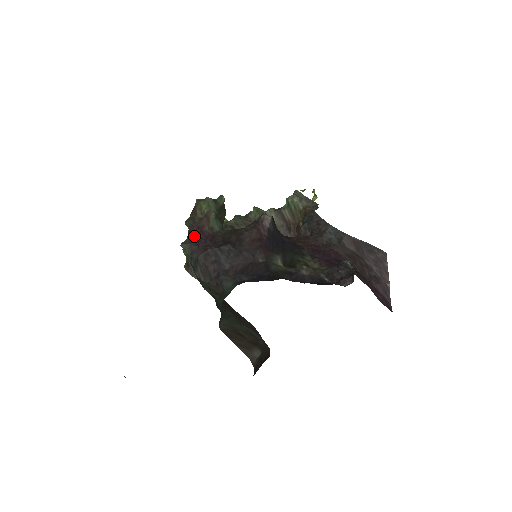
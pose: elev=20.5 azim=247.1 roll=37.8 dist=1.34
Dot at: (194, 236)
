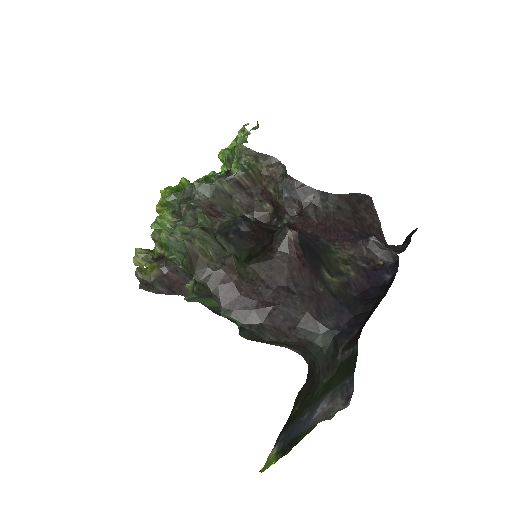
Dot at: (229, 296)
